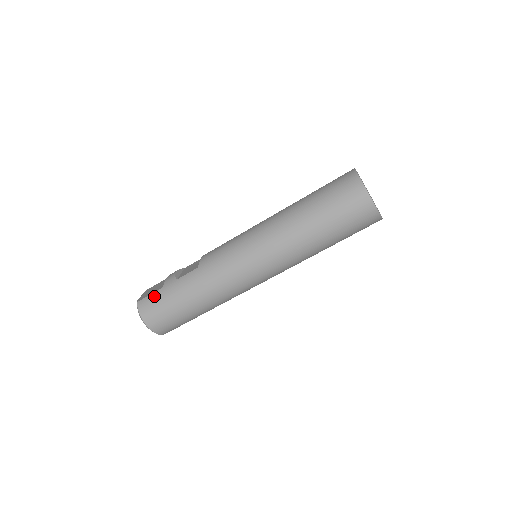
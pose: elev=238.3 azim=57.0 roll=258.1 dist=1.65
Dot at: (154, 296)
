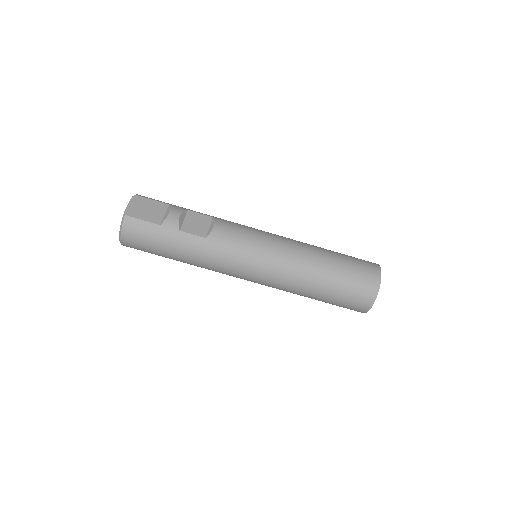
Dot at: (147, 226)
